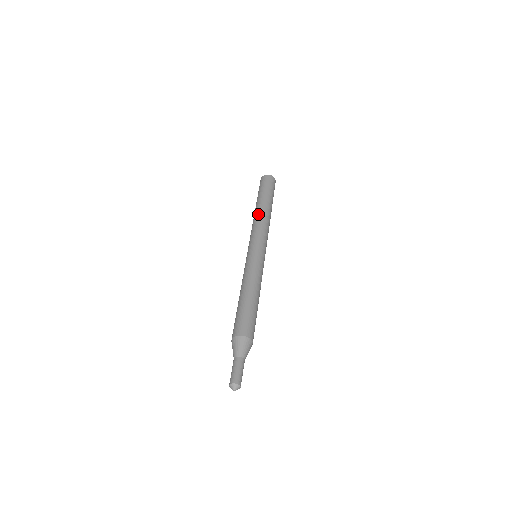
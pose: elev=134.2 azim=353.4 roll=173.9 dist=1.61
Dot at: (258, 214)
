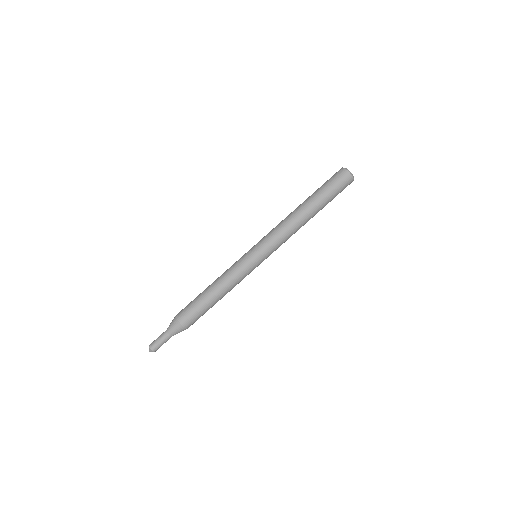
Dot at: (293, 217)
